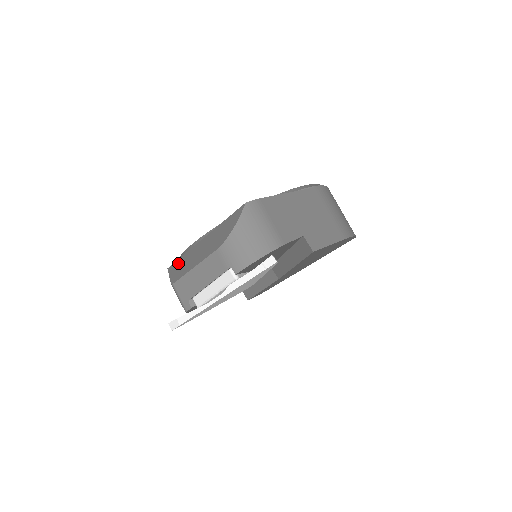
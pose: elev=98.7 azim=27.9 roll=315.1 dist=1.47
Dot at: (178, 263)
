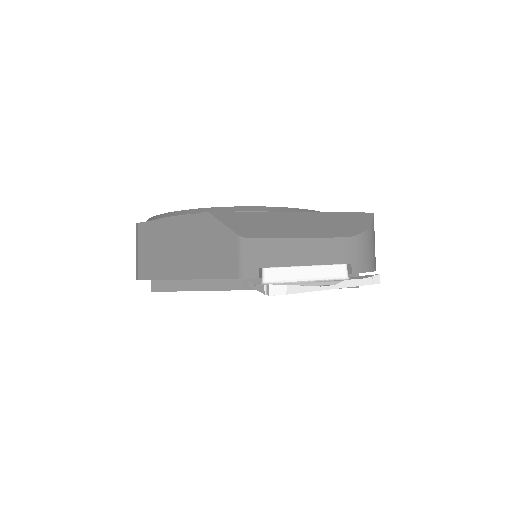
Dot at: (242, 216)
